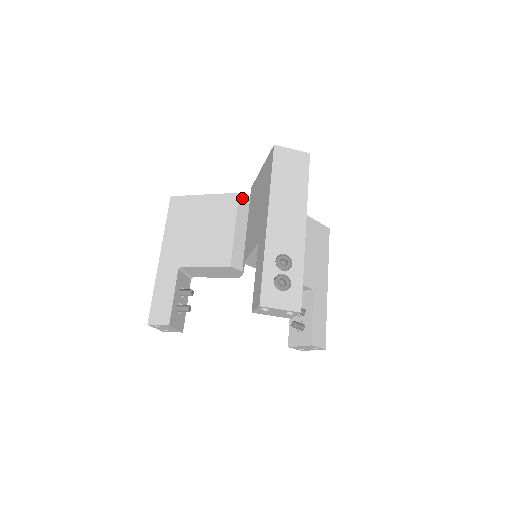
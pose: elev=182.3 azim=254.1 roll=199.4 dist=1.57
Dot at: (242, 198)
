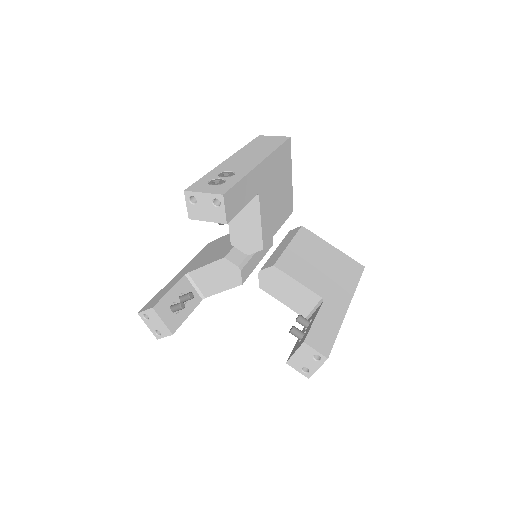
Dot at: occluded
